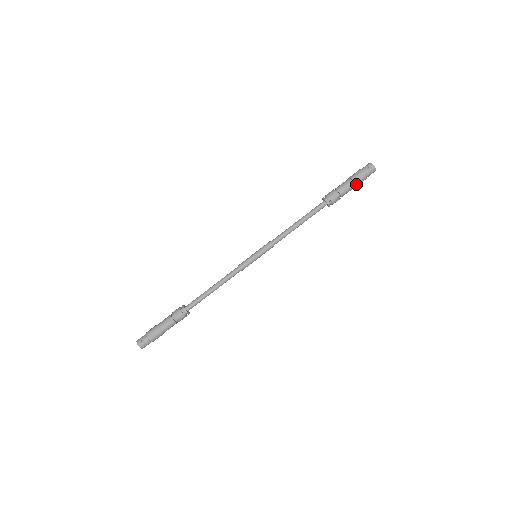
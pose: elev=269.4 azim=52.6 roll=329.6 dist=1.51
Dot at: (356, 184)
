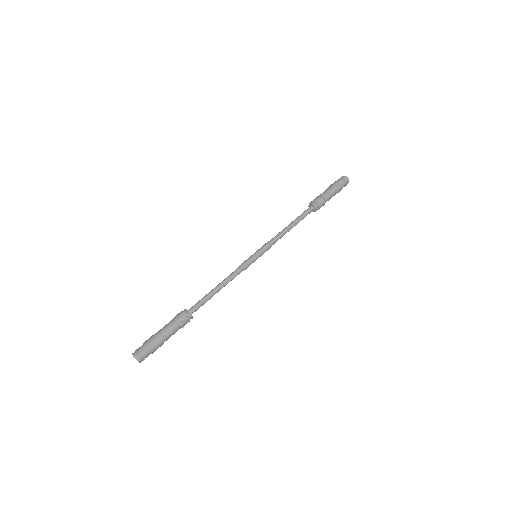
Dot at: (334, 189)
